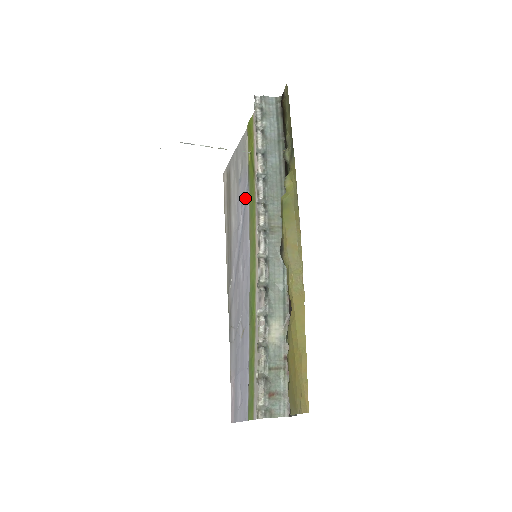
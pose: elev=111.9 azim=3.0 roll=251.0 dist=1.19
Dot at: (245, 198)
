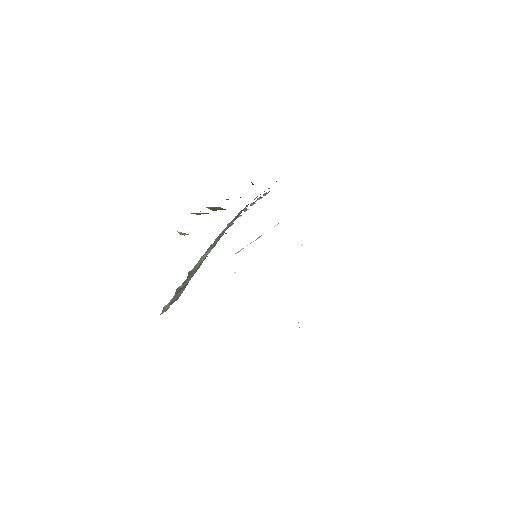
Dot at: occluded
